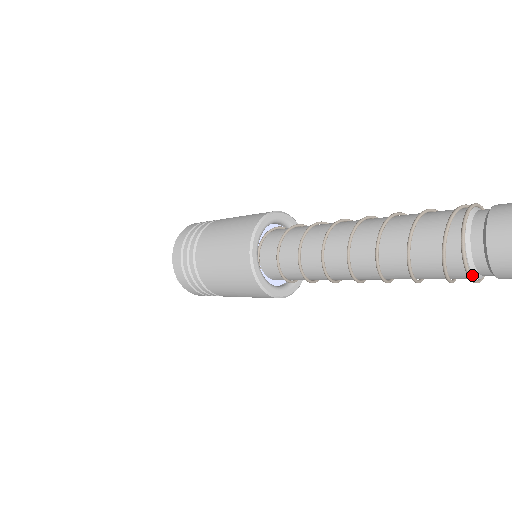
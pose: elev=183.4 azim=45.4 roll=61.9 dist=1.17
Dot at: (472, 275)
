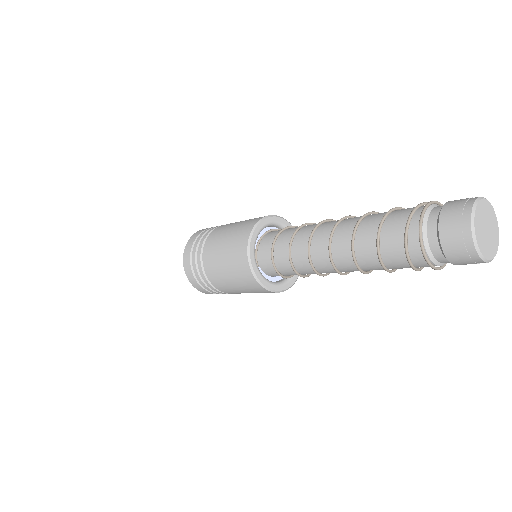
Dot at: (432, 263)
